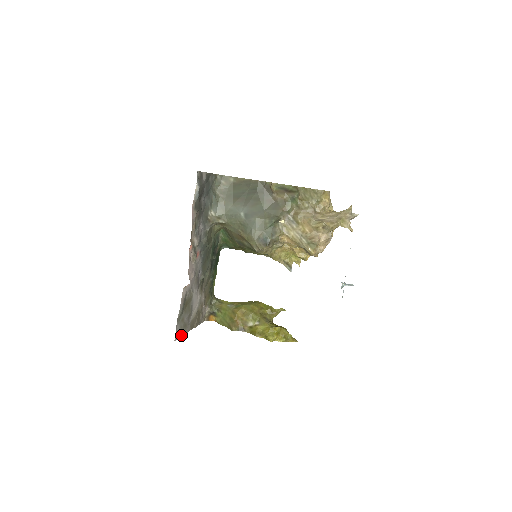
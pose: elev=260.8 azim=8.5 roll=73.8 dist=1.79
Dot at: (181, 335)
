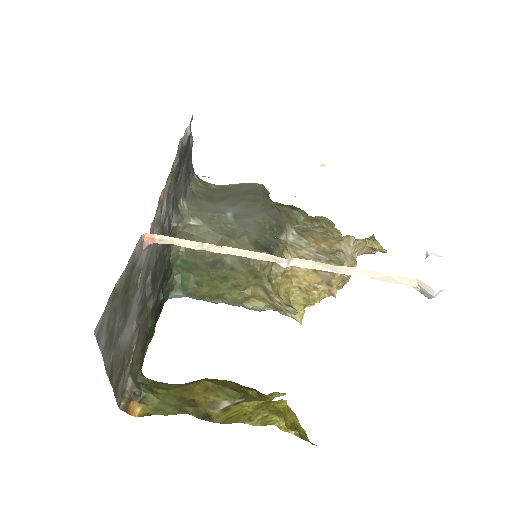
Dot at: (101, 346)
